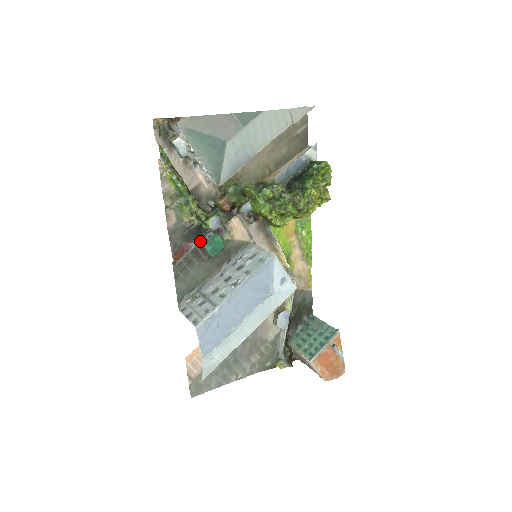
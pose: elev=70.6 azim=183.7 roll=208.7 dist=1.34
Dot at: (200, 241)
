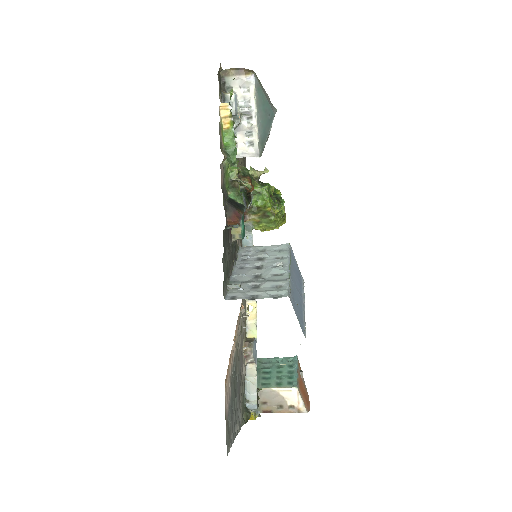
Dot at: (243, 213)
